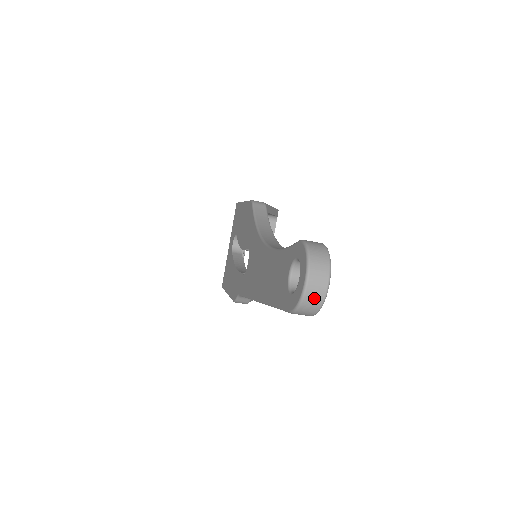
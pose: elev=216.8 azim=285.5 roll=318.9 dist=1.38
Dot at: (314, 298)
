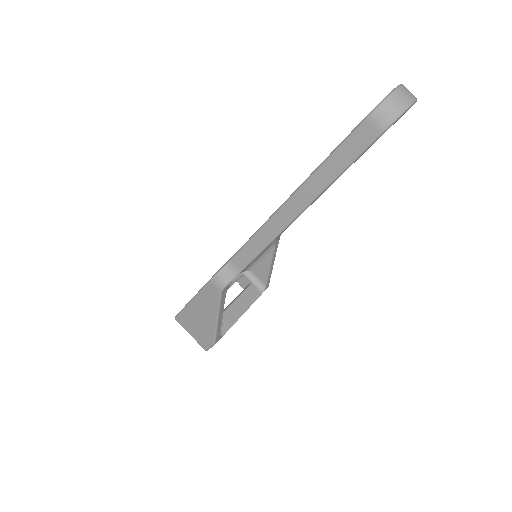
Dot at: (401, 99)
